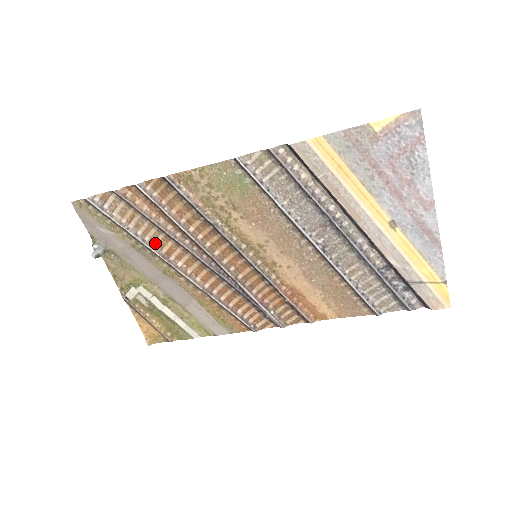
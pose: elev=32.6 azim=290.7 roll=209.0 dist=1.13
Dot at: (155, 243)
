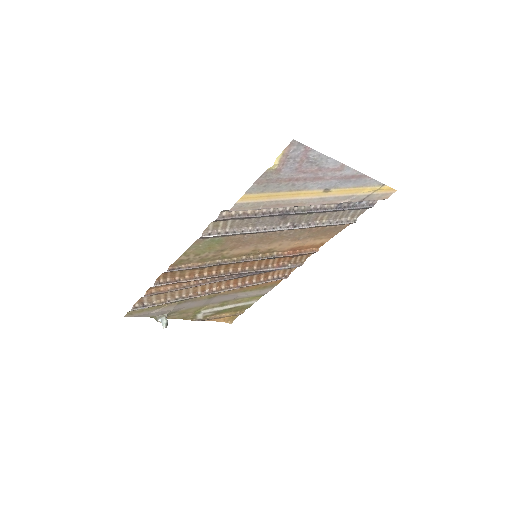
Dot at: (190, 293)
